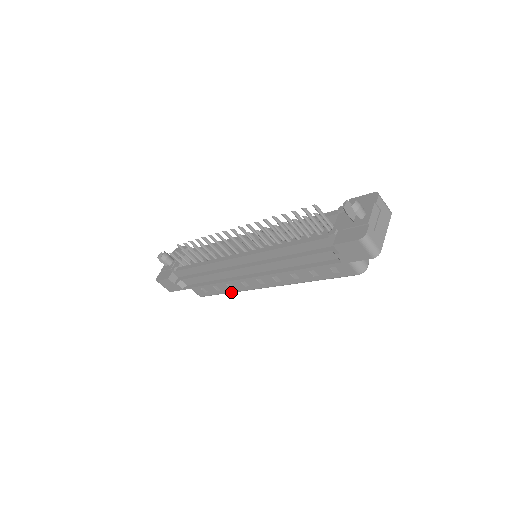
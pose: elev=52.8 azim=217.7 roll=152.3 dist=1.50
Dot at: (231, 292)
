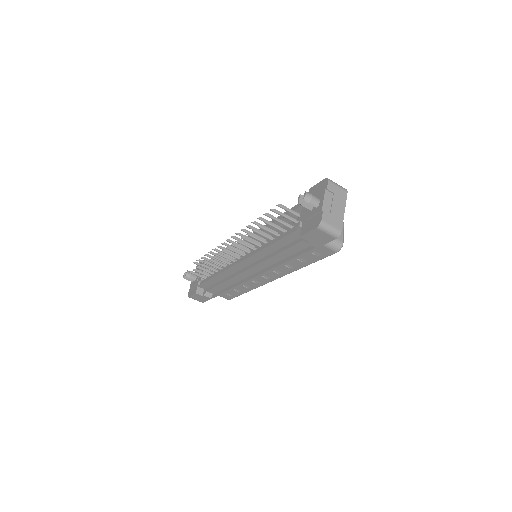
Dot at: occluded
